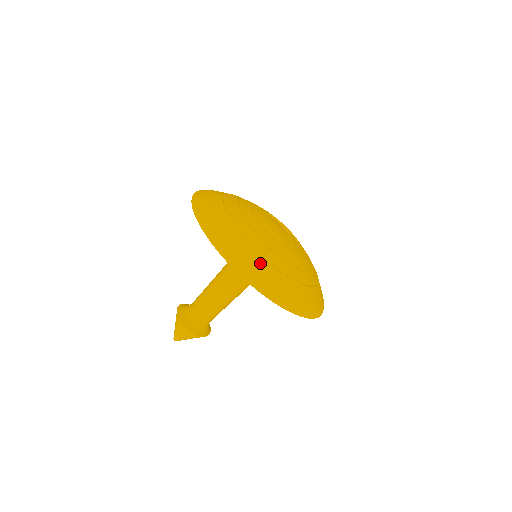
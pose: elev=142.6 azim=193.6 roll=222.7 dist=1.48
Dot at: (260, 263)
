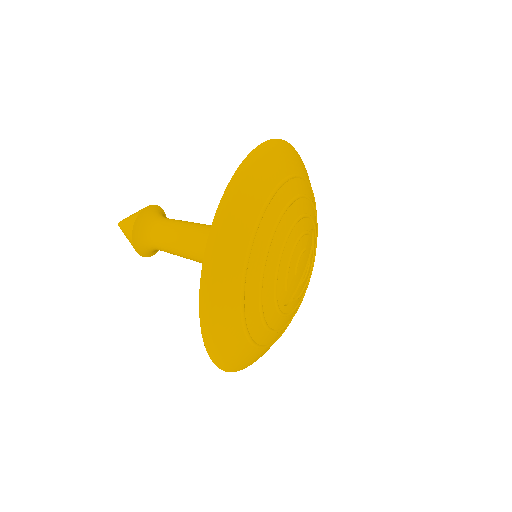
Dot at: (235, 315)
